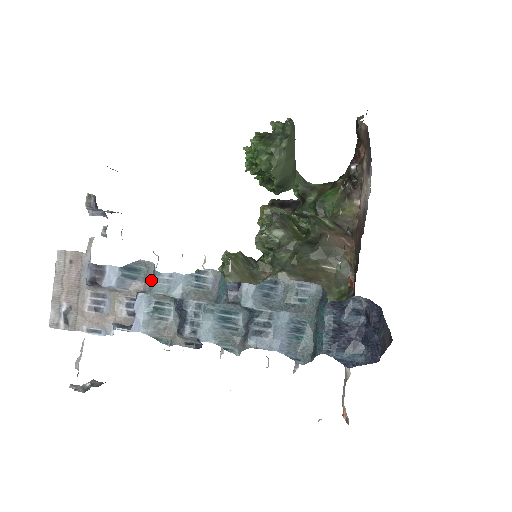
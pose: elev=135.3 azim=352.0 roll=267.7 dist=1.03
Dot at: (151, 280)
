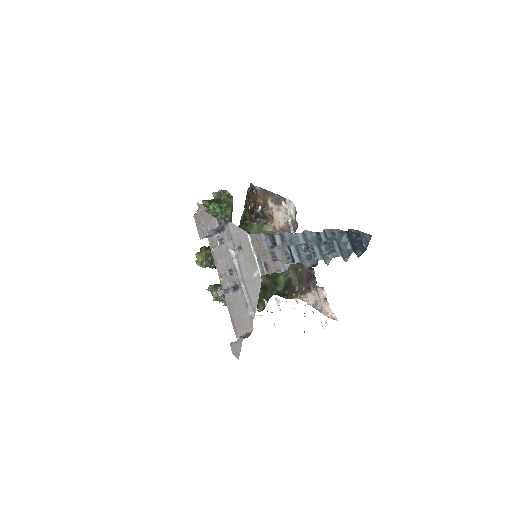
Dot at: (288, 240)
